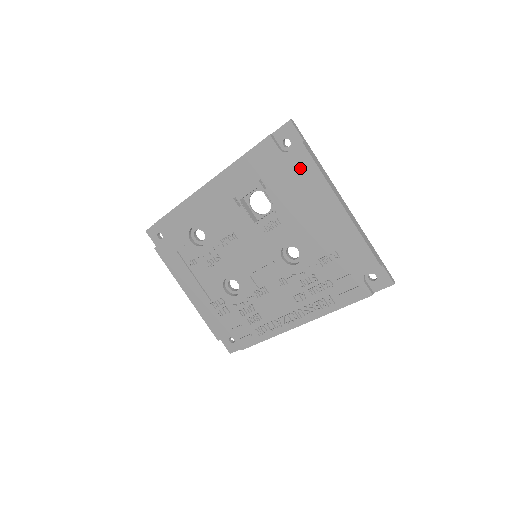
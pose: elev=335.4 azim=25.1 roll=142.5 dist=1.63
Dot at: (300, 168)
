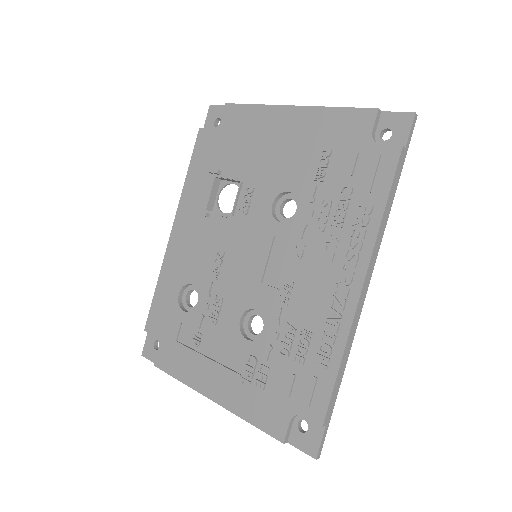
Dot at: (237, 122)
